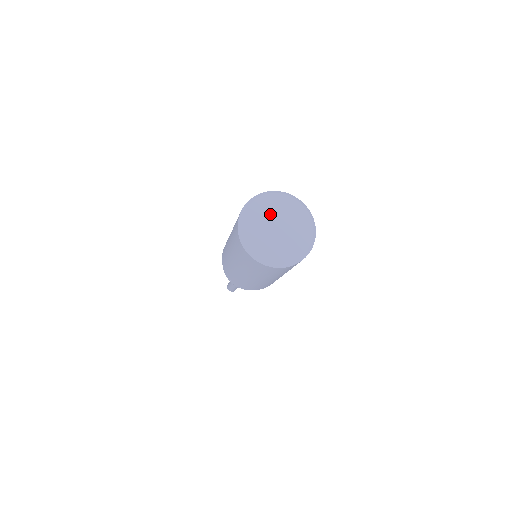
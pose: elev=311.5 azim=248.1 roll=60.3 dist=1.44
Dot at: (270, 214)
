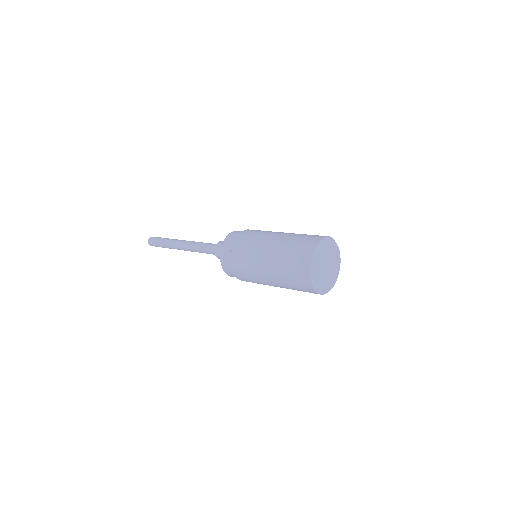
Dot at: (326, 256)
